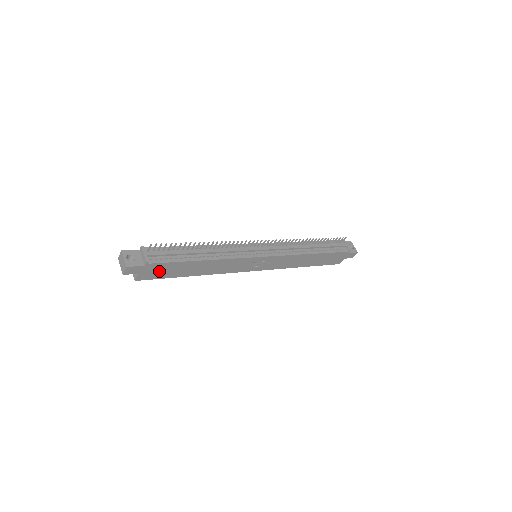
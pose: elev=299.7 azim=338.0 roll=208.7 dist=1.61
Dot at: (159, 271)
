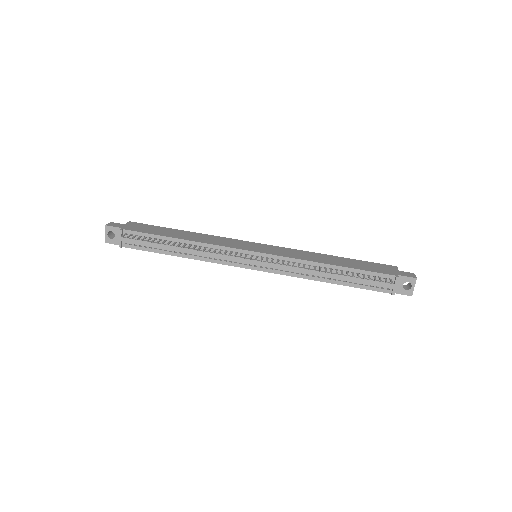
Dot at: occluded
